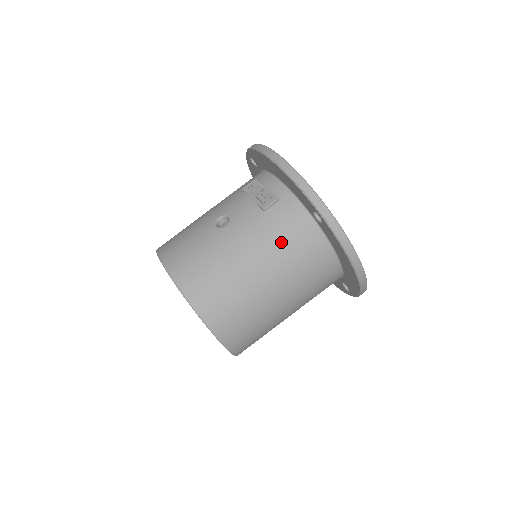
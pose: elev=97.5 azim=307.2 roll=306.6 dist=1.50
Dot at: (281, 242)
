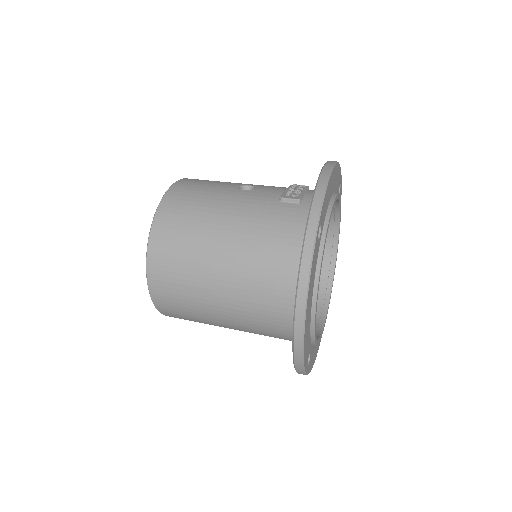
Dot at: (264, 230)
